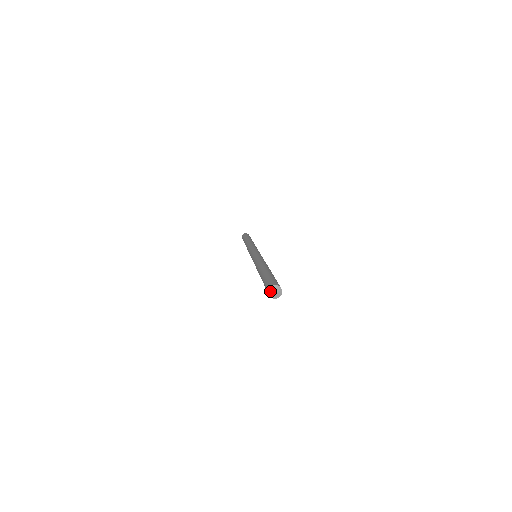
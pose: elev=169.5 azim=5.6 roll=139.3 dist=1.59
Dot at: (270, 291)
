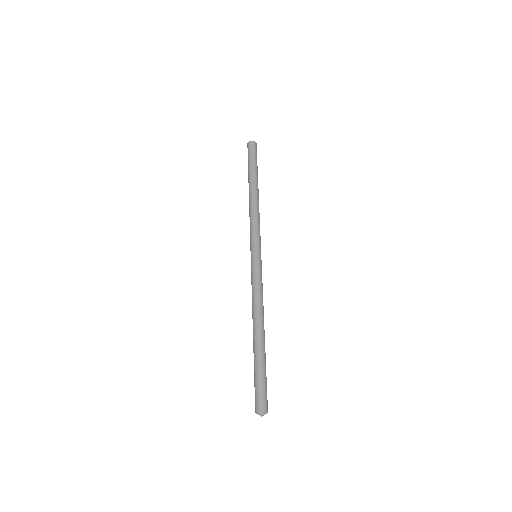
Dot at: (258, 413)
